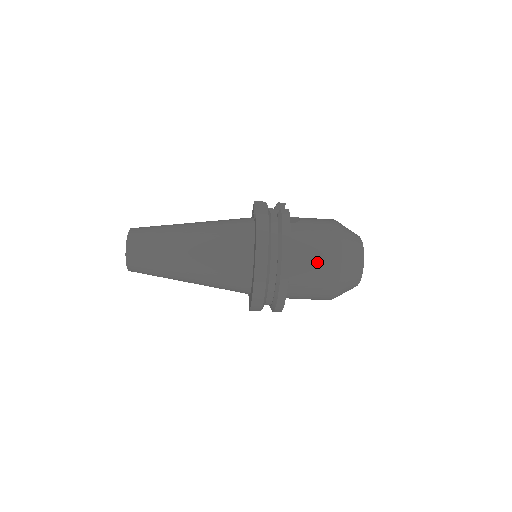
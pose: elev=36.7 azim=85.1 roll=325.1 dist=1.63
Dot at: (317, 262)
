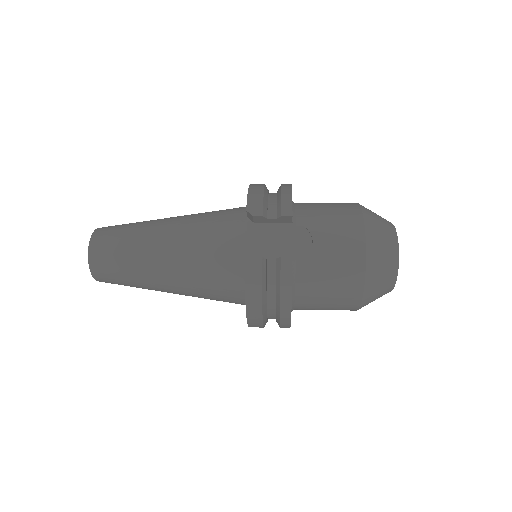
Dot at: (328, 306)
